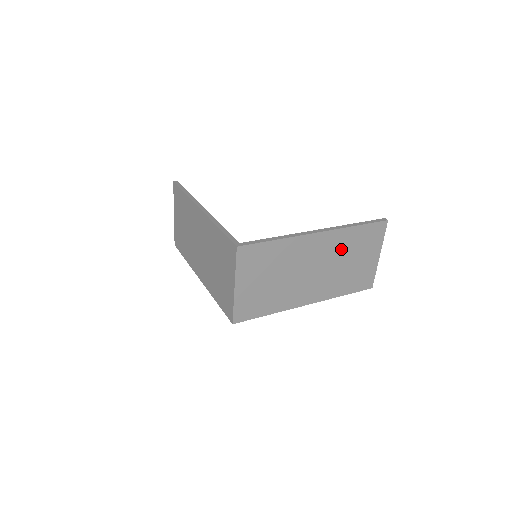
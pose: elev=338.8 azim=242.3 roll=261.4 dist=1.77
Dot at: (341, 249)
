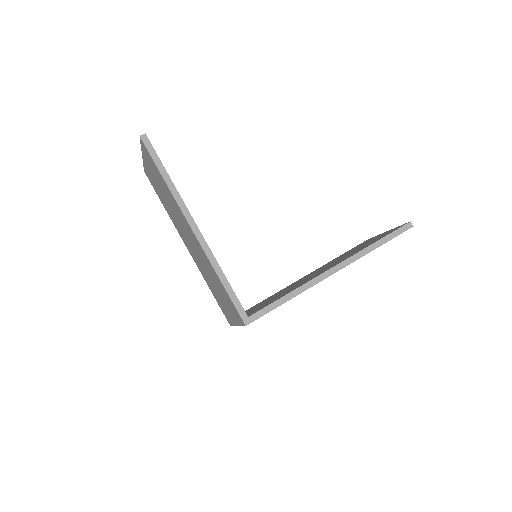
Dot at: occluded
